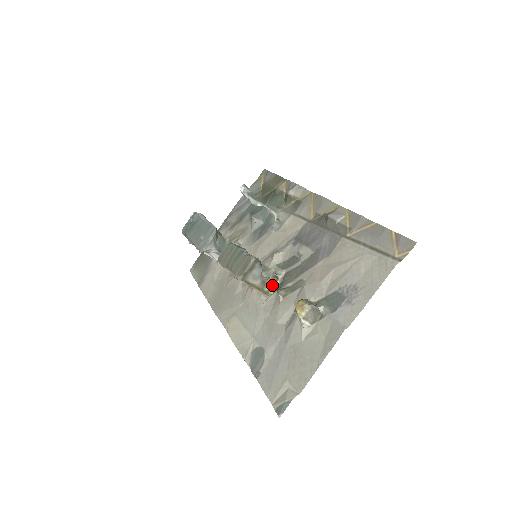
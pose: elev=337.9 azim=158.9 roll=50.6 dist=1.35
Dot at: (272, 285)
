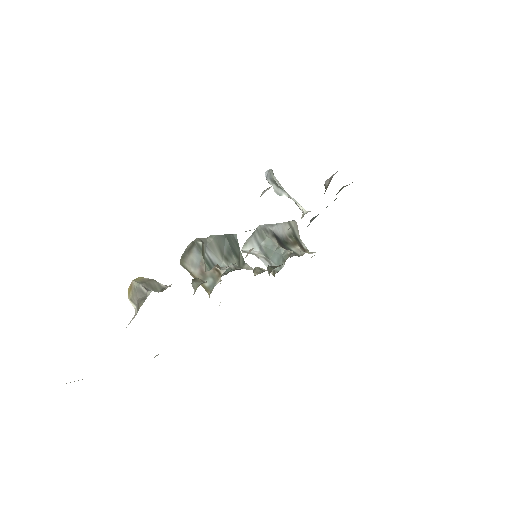
Dot at: (214, 281)
